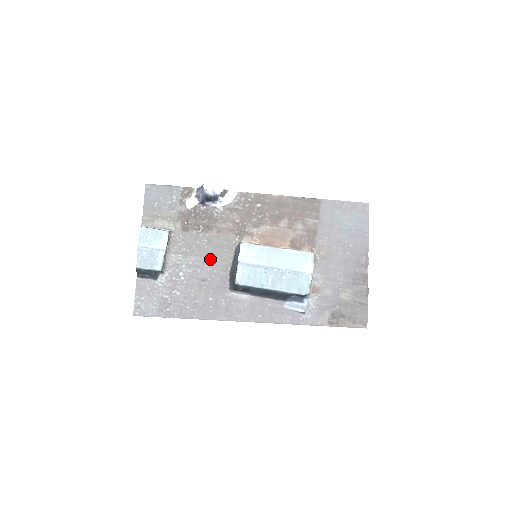
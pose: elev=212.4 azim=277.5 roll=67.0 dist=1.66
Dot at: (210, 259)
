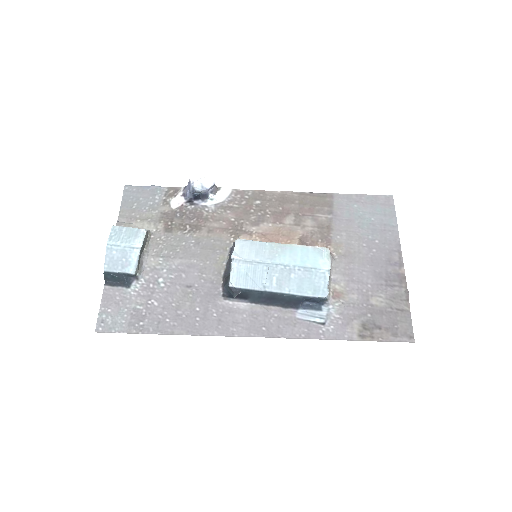
Dot at: (198, 262)
